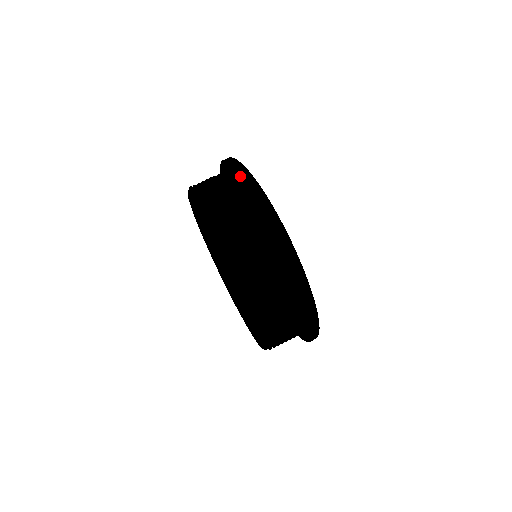
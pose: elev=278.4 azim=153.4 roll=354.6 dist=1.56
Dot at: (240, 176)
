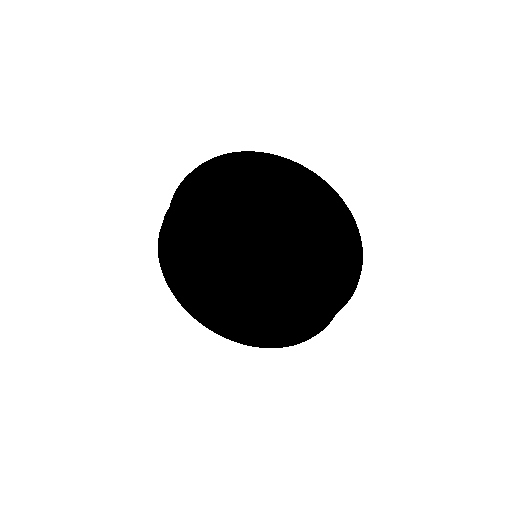
Dot at: (240, 160)
